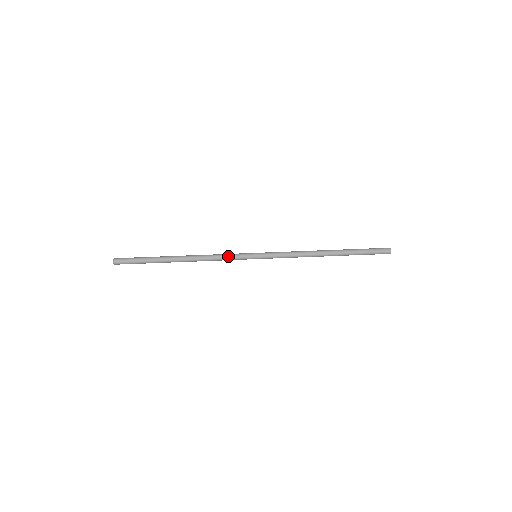
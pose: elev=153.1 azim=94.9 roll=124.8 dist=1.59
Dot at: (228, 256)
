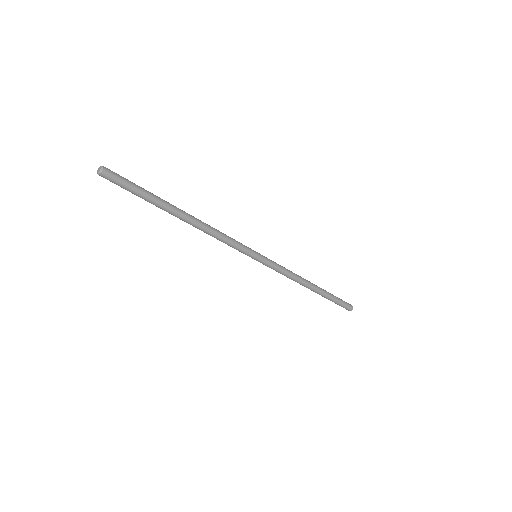
Dot at: occluded
